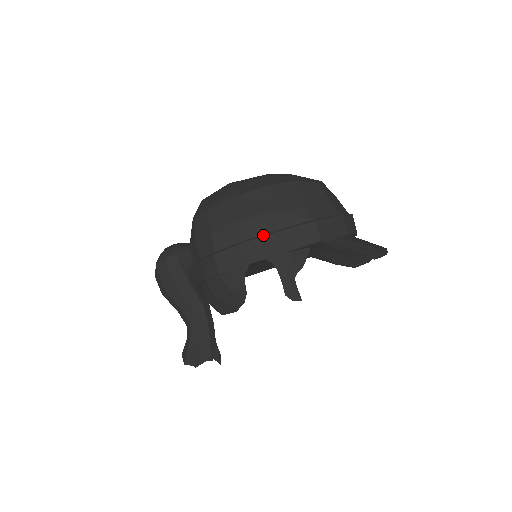
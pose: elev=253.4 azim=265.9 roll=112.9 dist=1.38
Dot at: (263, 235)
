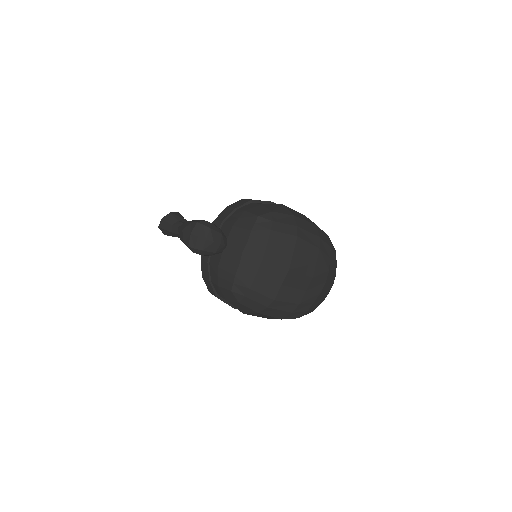
Dot at: occluded
